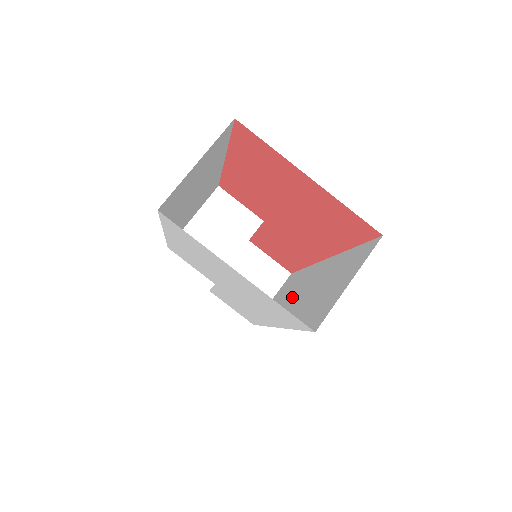
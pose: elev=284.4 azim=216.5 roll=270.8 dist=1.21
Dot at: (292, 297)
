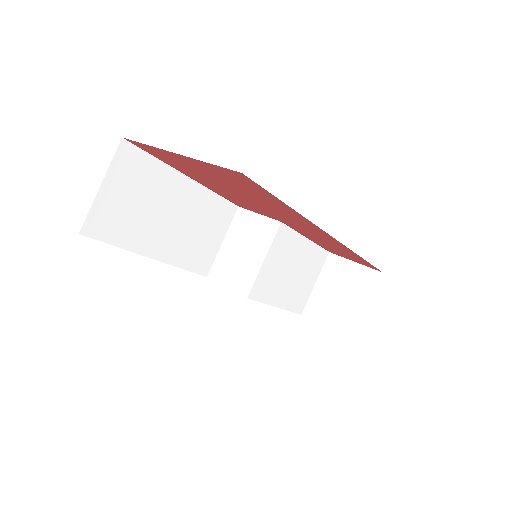
Dot at: occluded
